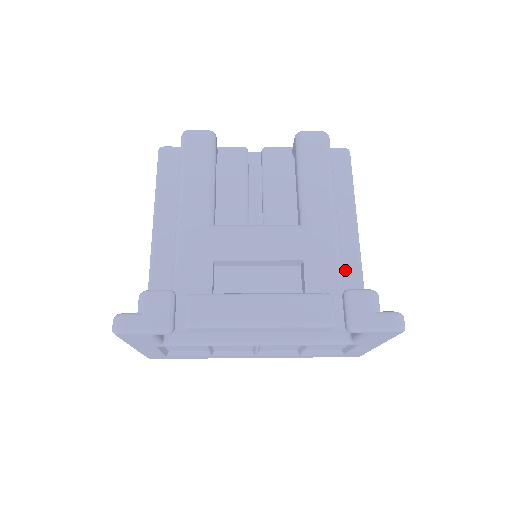
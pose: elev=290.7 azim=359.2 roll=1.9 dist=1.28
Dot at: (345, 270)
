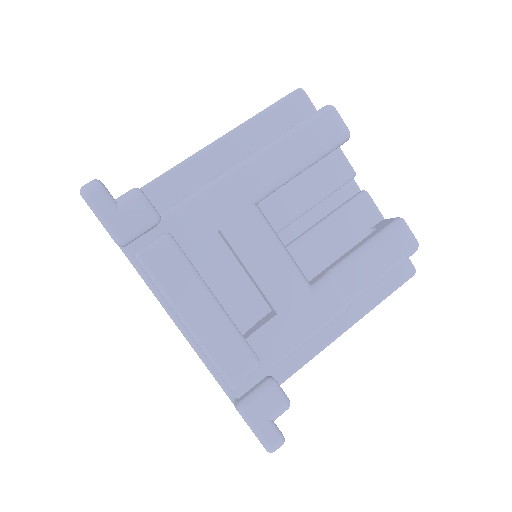
Dot at: occluded
